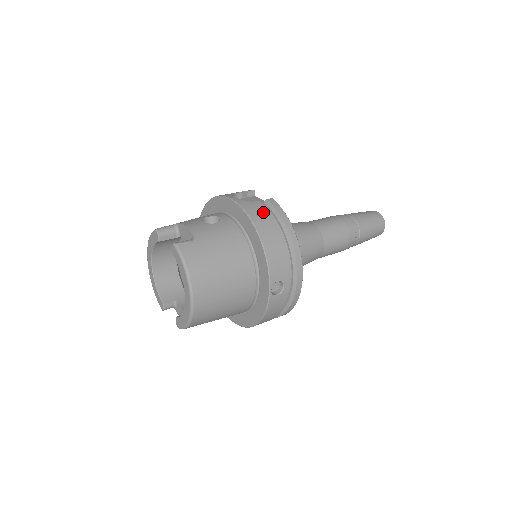
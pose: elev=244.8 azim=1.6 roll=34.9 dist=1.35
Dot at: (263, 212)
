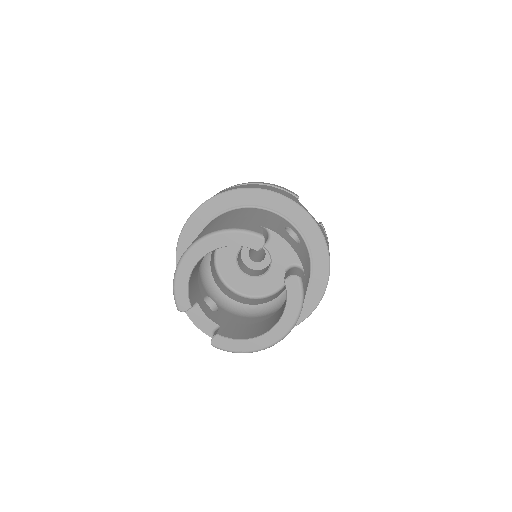
Dot at: occluded
